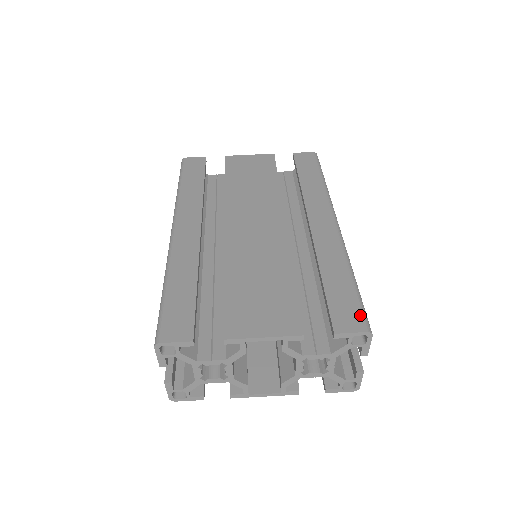
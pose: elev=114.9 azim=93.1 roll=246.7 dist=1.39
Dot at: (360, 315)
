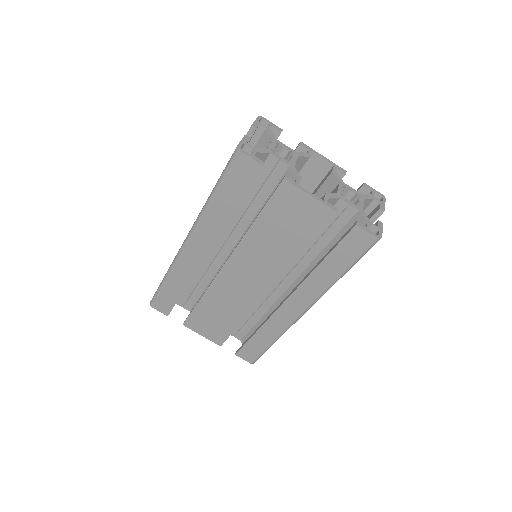
Dot at: (255, 358)
